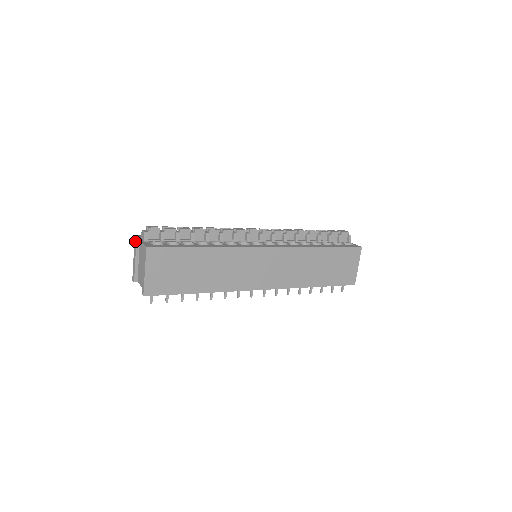
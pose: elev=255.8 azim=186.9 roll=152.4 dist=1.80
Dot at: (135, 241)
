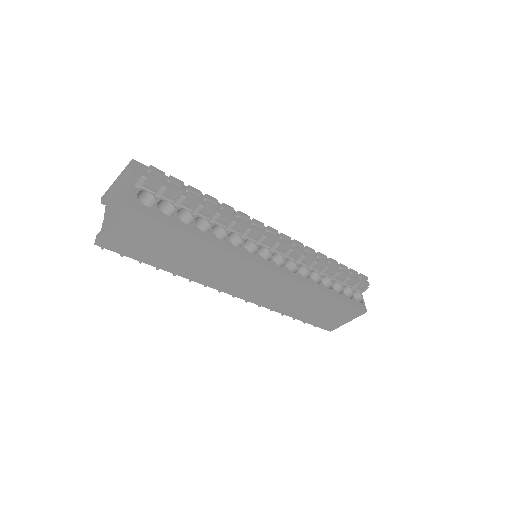
Dot at: (128, 166)
